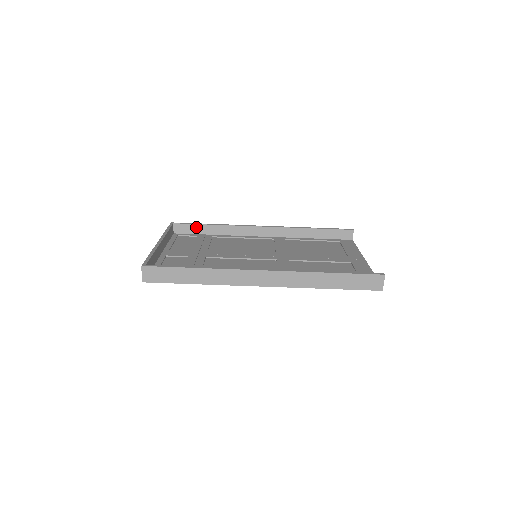
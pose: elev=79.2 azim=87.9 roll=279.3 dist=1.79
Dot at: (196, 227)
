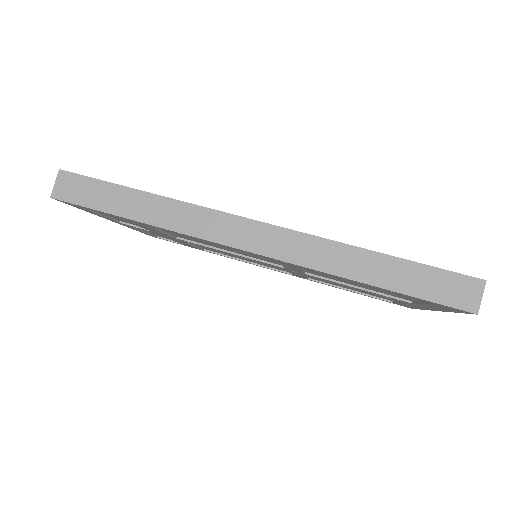
Dot at: occluded
